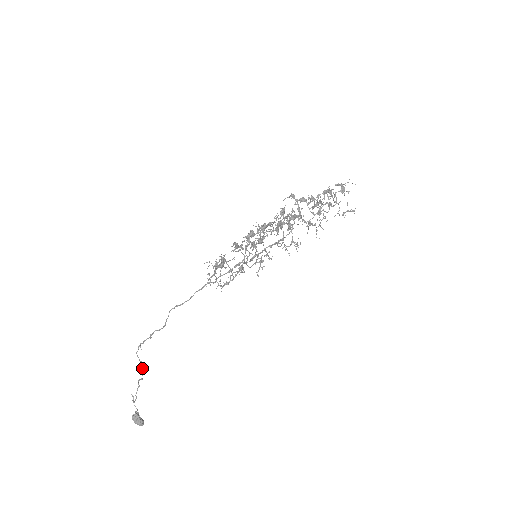
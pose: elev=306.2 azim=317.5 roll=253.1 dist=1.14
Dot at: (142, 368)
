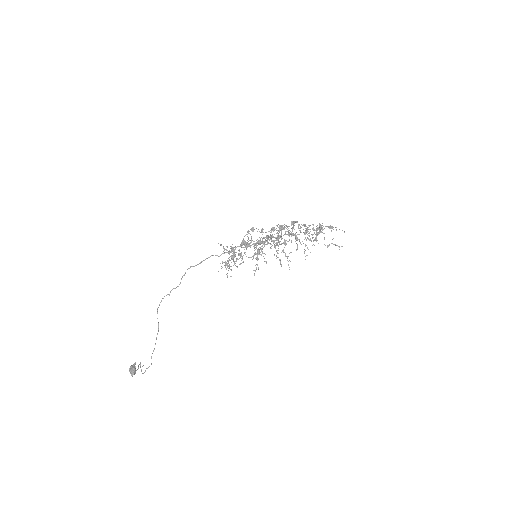
Dot at: occluded
